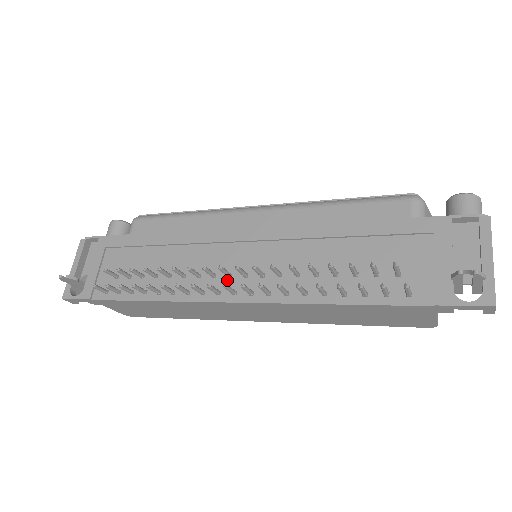
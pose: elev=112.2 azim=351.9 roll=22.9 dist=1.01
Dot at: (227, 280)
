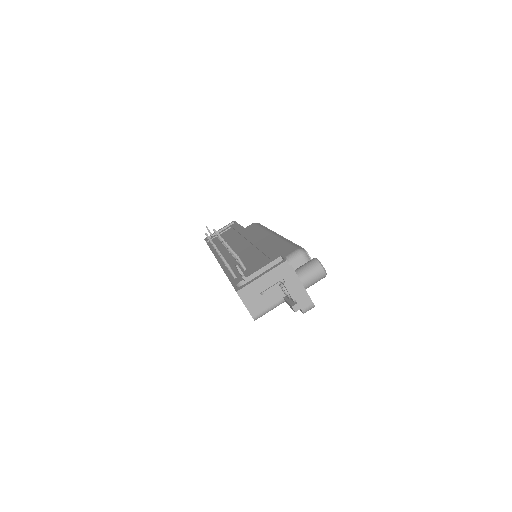
Dot at: (227, 251)
